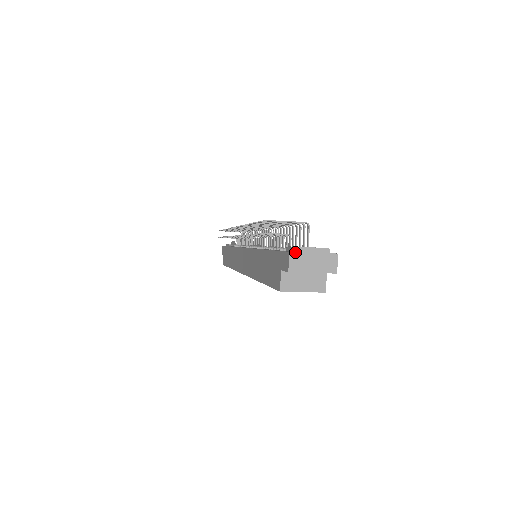
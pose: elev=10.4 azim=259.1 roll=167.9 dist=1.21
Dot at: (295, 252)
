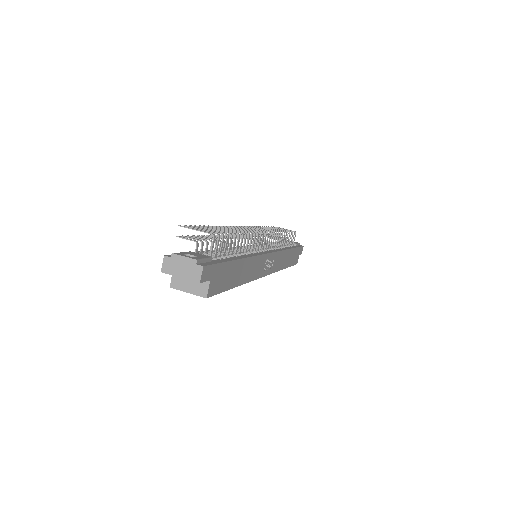
Dot at: (169, 257)
